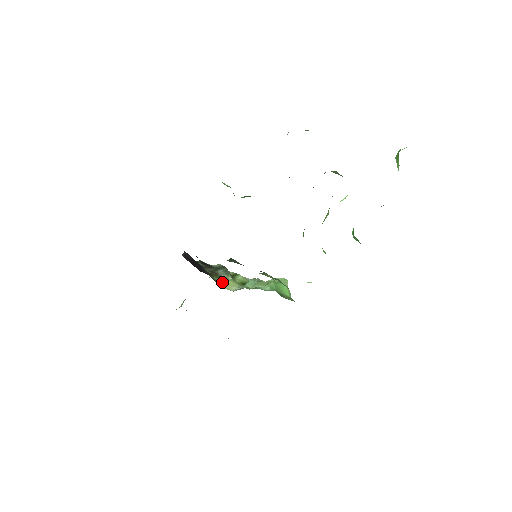
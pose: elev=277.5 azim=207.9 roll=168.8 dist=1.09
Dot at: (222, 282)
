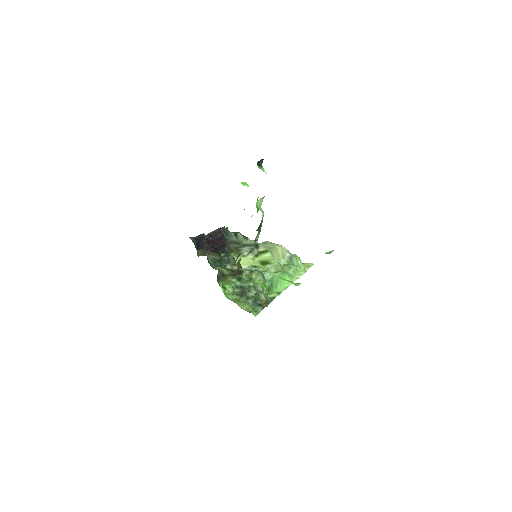
Dot at: (237, 259)
